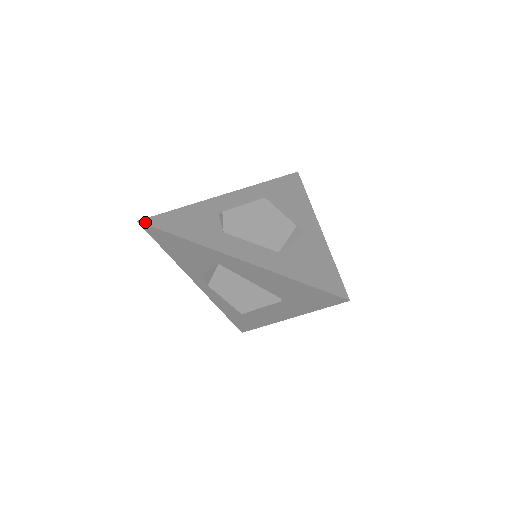
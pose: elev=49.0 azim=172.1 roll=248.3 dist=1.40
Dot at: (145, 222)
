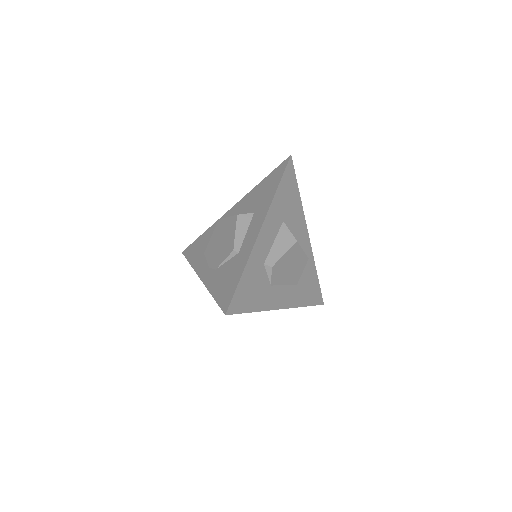
Dot at: (231, 312)
